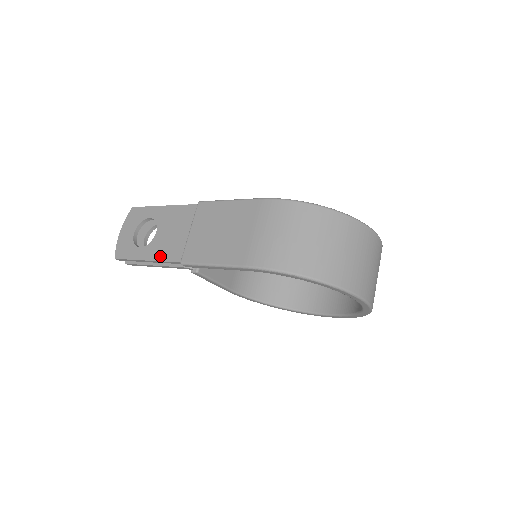
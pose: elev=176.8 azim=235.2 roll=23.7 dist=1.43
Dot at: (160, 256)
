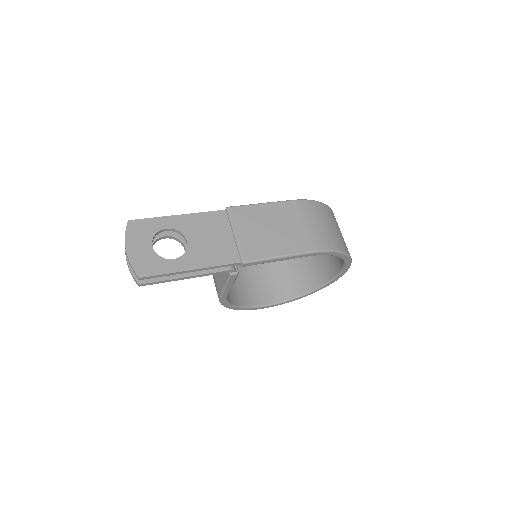
Dot at: (210, 262)
